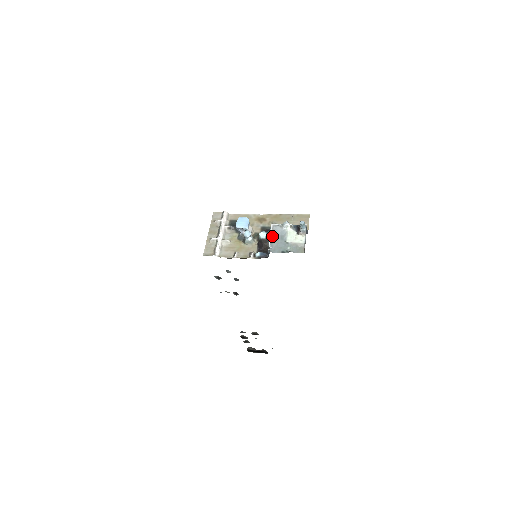
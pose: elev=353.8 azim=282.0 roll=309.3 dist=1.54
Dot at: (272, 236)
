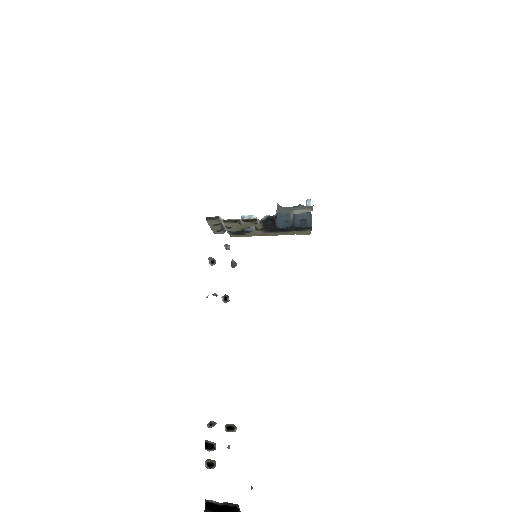
Dot at: occluded
